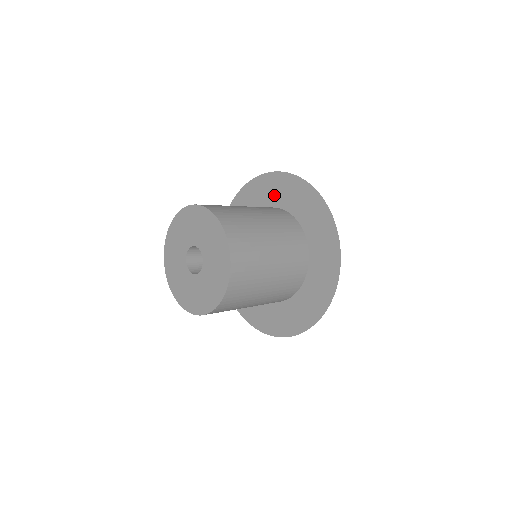
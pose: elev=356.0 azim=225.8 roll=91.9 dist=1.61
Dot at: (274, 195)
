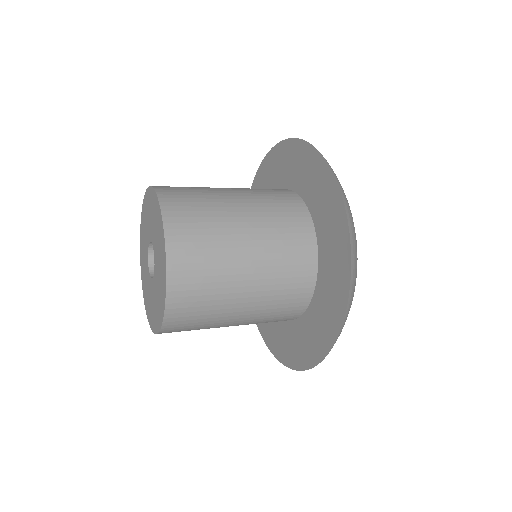
Dot at: occluded
